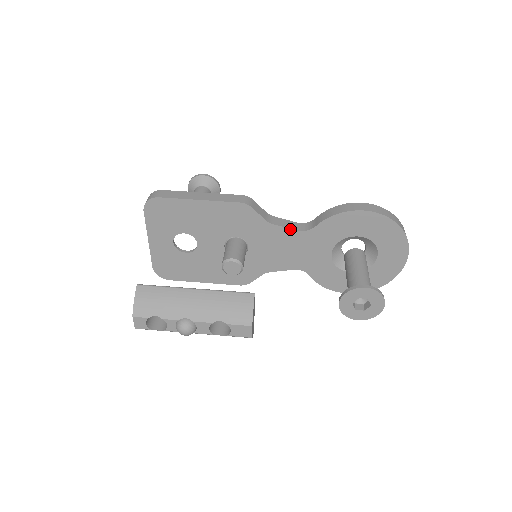
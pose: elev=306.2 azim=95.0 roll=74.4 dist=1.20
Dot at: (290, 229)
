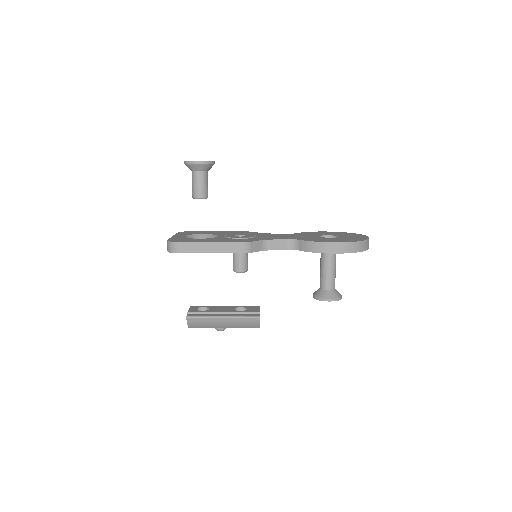
Dot at: occluded
